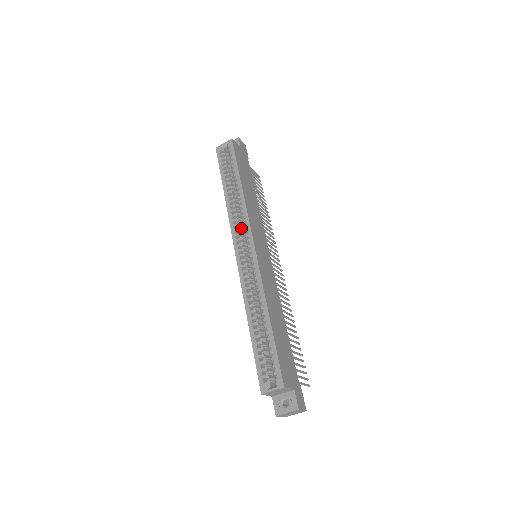
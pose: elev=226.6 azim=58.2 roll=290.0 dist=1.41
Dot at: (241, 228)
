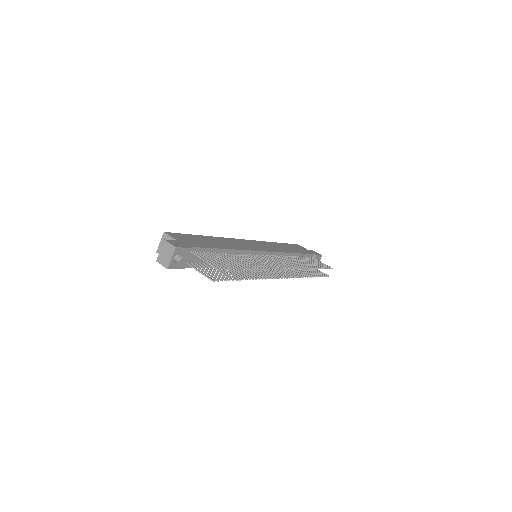
Dot at: occluded
